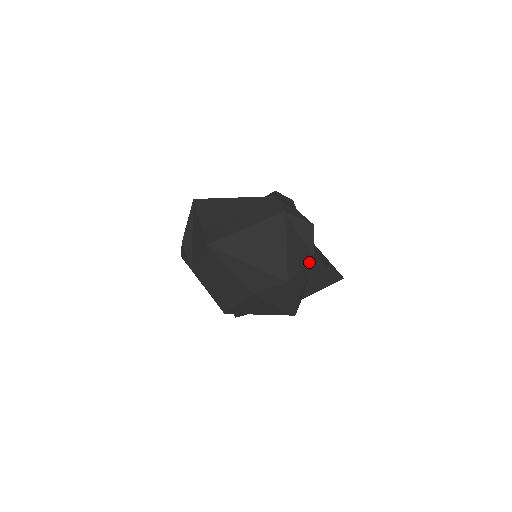
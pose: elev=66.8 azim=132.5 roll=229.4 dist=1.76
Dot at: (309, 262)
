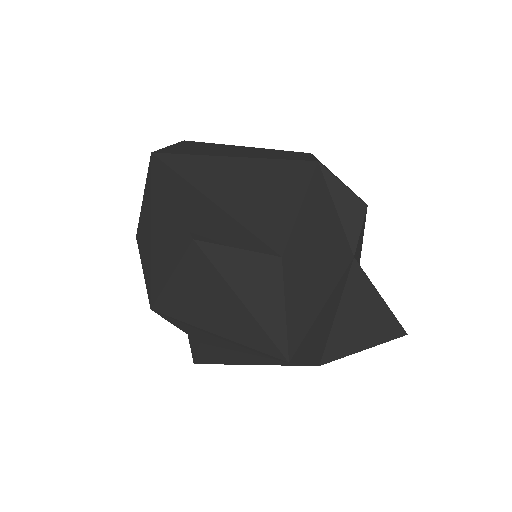
Dot at: (341, 260)
